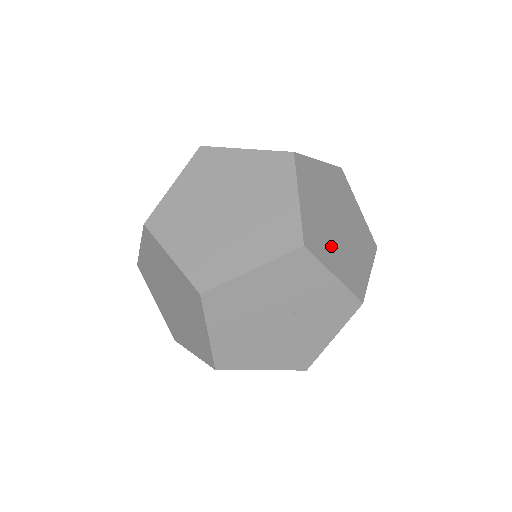
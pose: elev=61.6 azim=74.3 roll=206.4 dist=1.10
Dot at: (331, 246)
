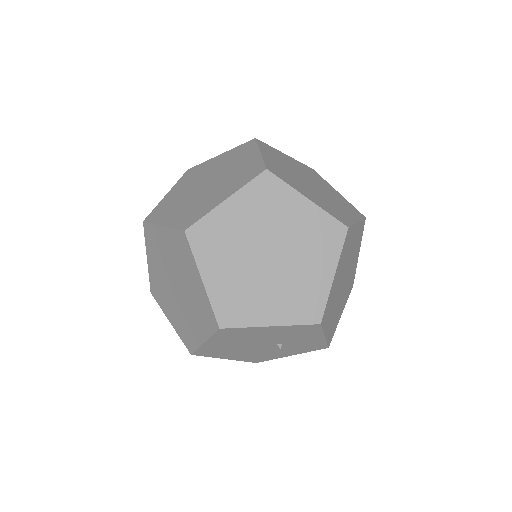
Dot at: (333, 309)
